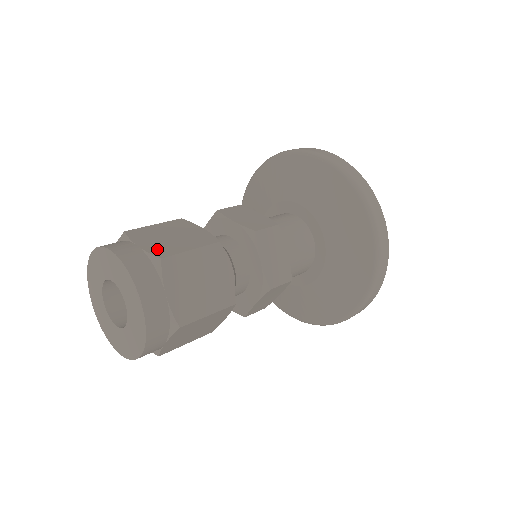
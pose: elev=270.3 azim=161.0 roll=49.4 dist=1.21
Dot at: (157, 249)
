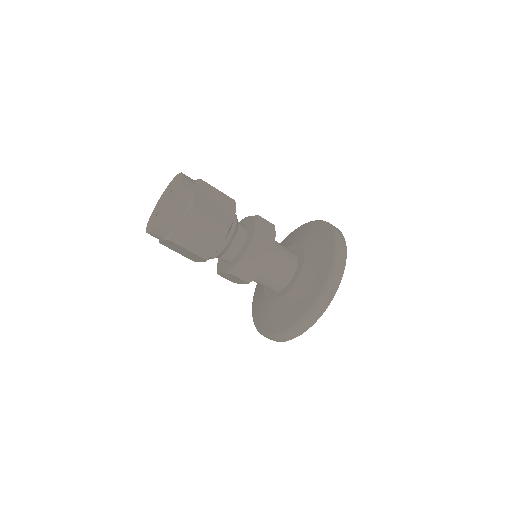
Dot at: occluded
